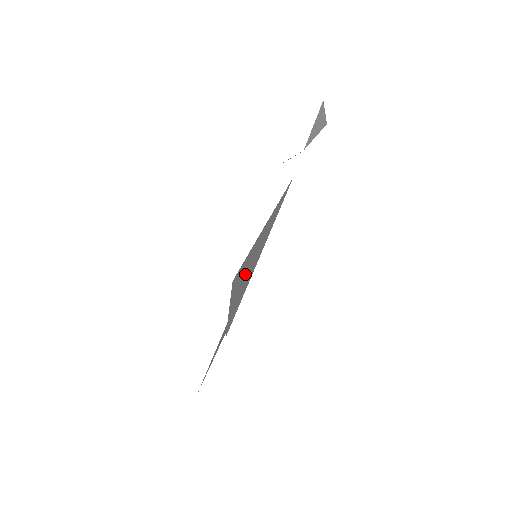
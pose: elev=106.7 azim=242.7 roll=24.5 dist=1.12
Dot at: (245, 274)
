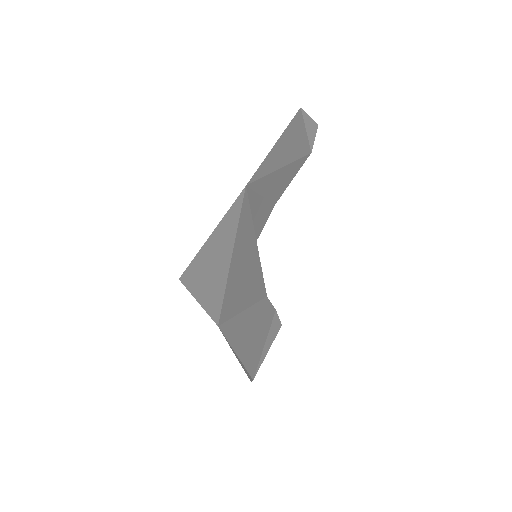
Dot at: (208, 273)
